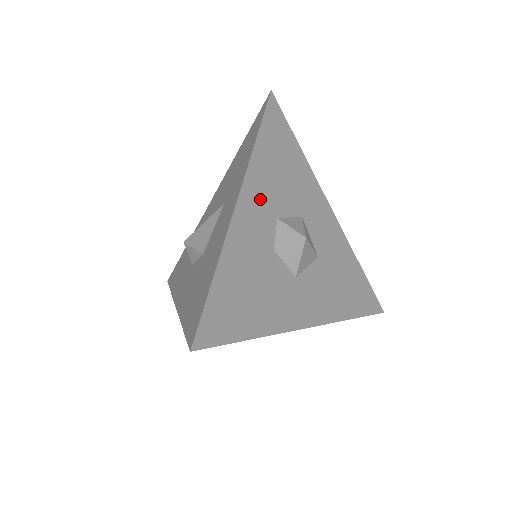
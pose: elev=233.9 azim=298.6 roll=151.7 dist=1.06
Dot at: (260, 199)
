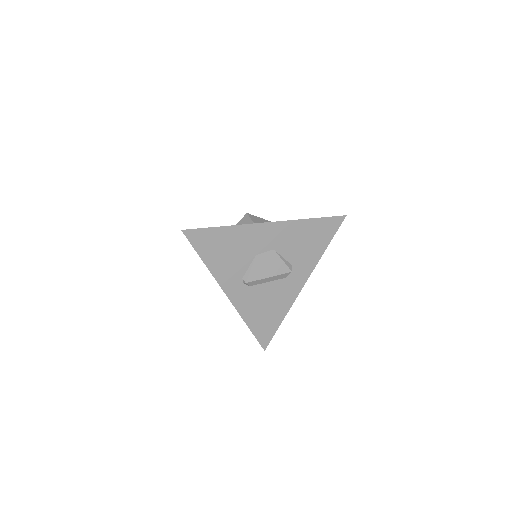
Dot at: occluded
